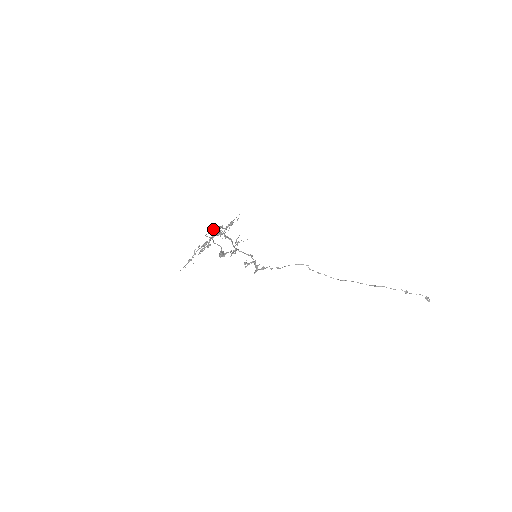
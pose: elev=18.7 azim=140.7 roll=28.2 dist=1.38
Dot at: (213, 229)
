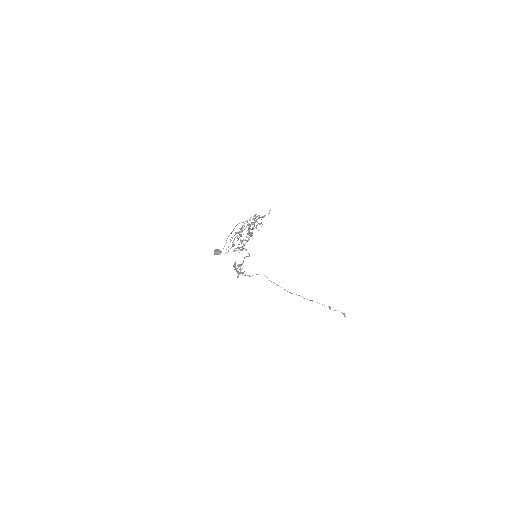
Dot at: occluded
